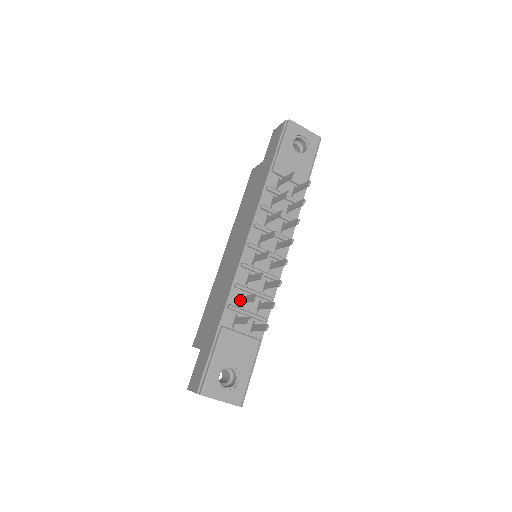
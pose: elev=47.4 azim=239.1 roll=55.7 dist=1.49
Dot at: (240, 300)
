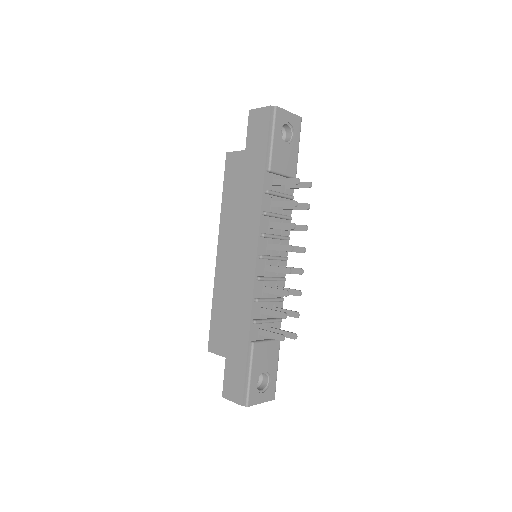
Dot at: (260, 311)
